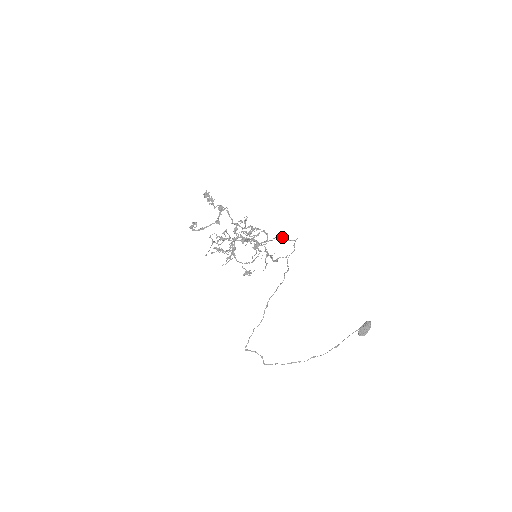
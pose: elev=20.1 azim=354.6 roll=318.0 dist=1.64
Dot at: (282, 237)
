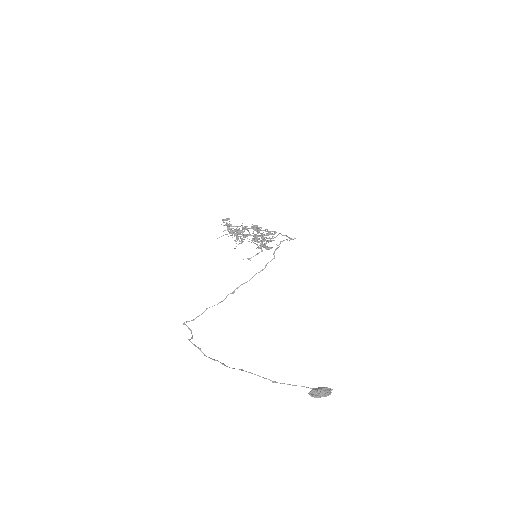
Dot at: (285, 235)
